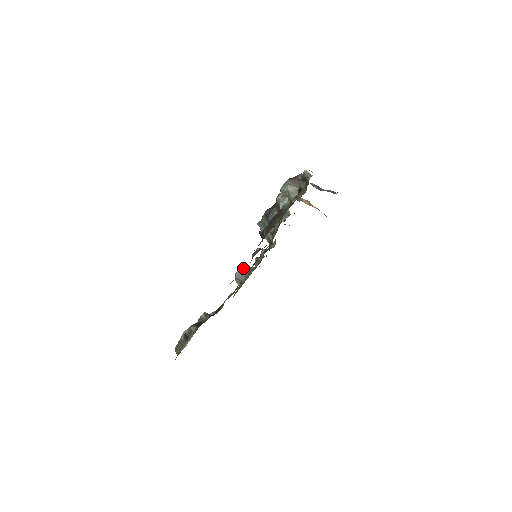
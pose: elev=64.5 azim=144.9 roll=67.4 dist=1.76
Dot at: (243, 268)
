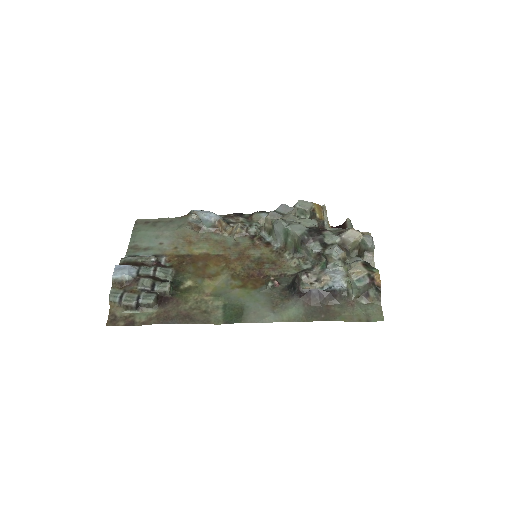
Dot at: (217, 220)
